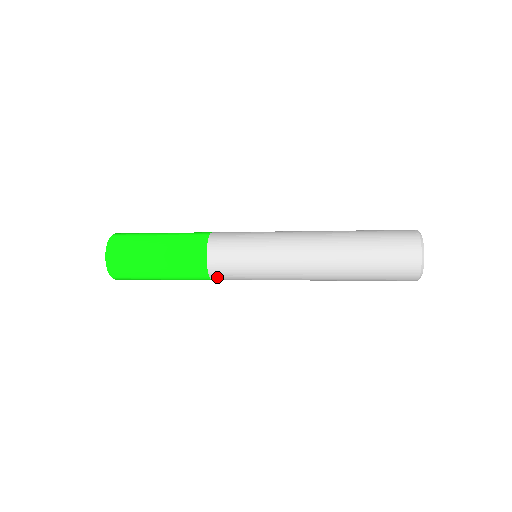
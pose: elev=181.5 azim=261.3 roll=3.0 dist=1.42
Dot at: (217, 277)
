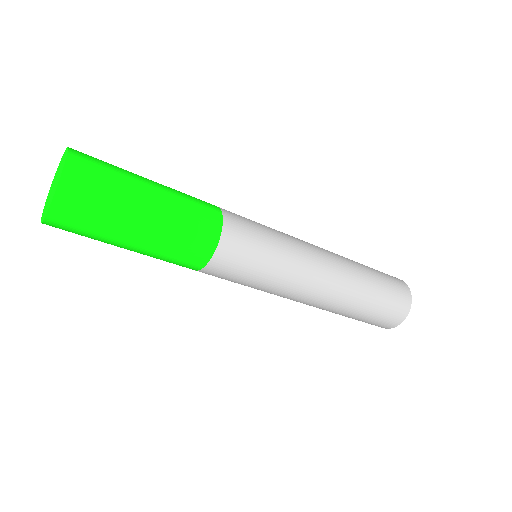
Dot at: (230, 238)
